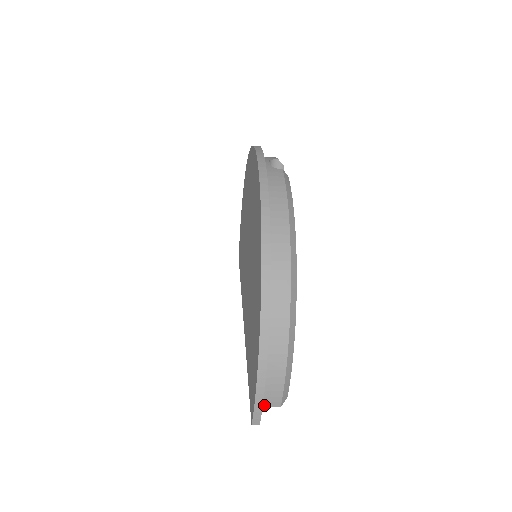
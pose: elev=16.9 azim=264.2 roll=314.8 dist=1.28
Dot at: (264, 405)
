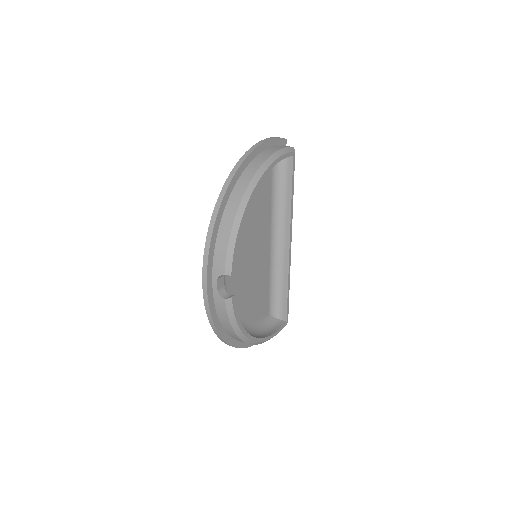
Dot at: occluded
